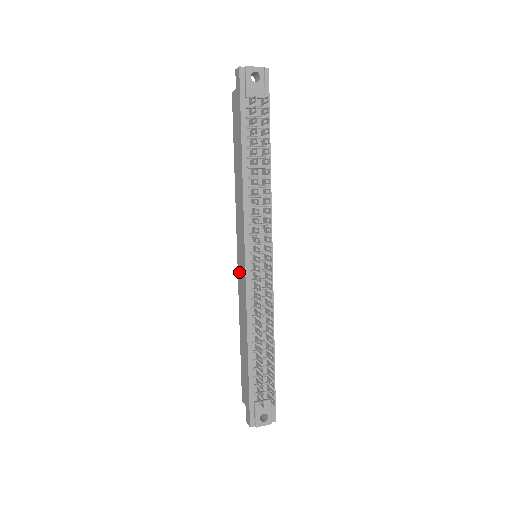
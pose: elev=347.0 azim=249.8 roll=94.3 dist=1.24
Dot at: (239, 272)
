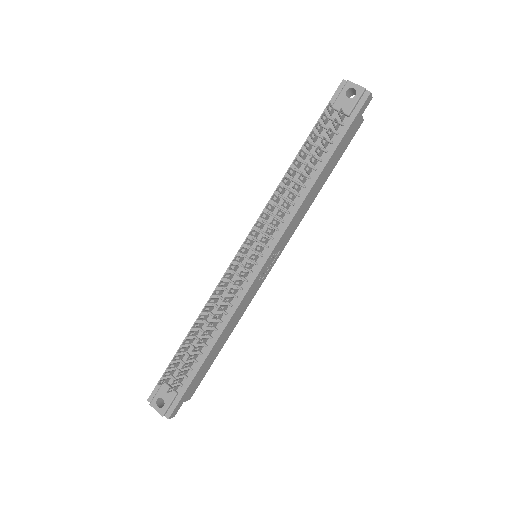
Dot at: occluded
